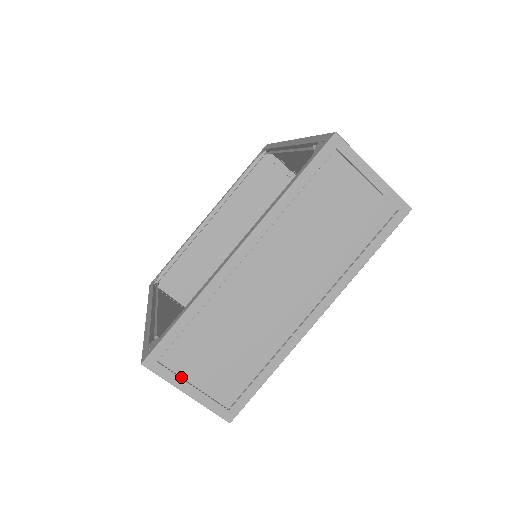
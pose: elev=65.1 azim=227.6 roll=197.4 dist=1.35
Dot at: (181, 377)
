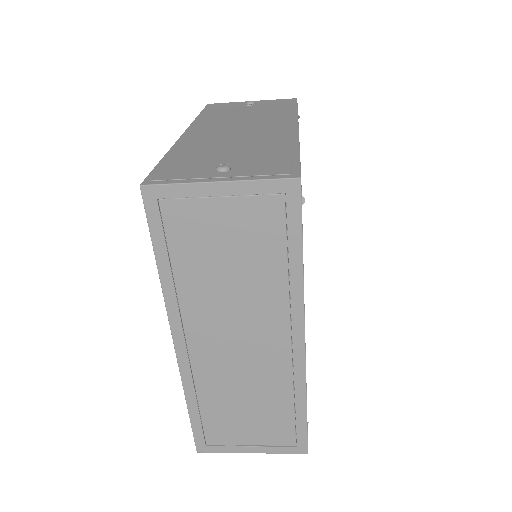
Dot at: (235, 445)
